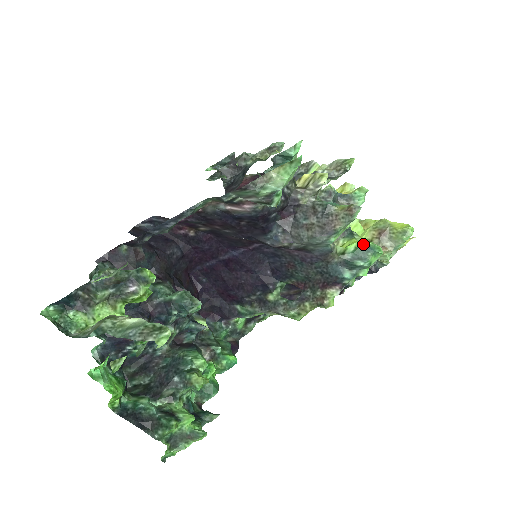
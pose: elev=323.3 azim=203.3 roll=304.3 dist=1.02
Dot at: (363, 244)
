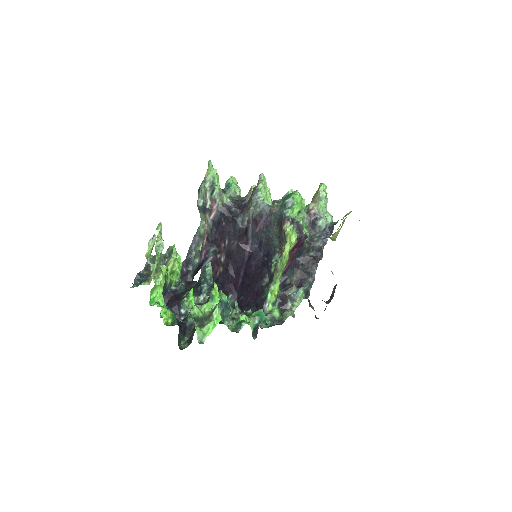
Dot at: (287, 195)
